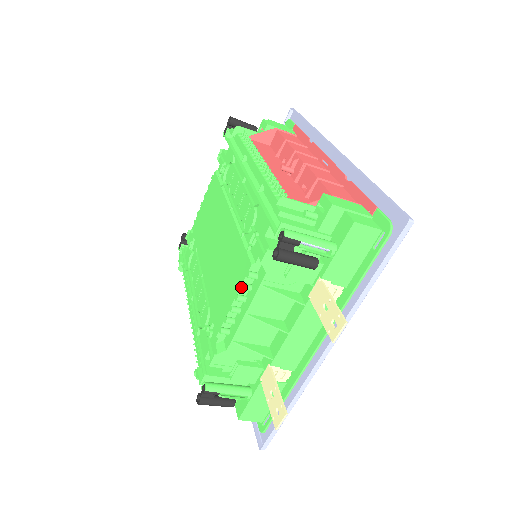
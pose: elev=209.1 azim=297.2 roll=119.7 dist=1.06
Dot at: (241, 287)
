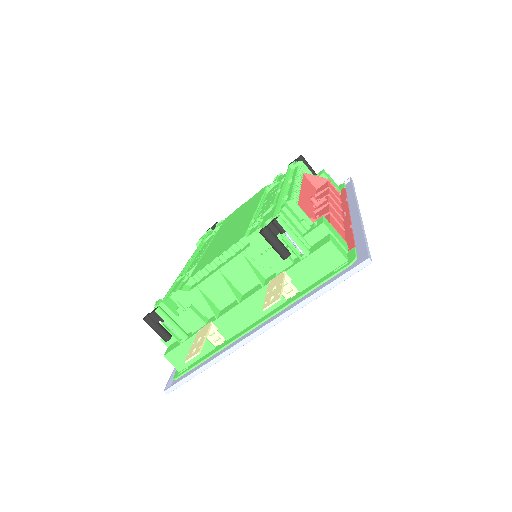
Dot at: (227, 249)
